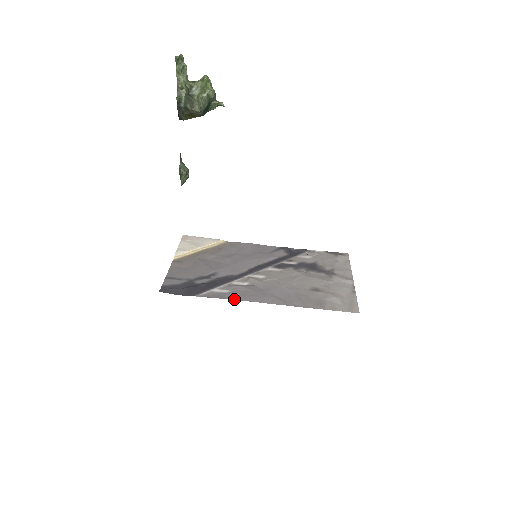
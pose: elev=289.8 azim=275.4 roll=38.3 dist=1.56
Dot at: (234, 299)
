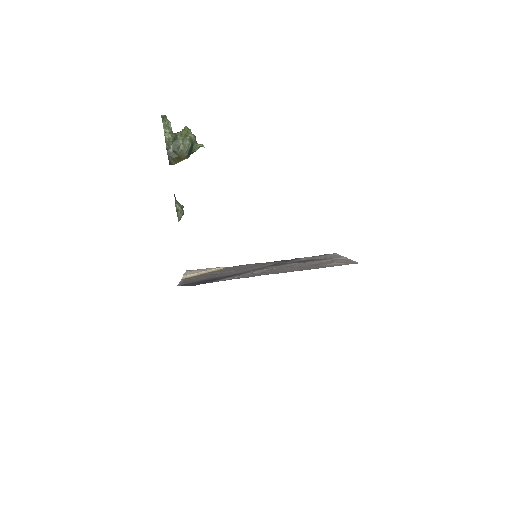
Dot at: (246, 277)
